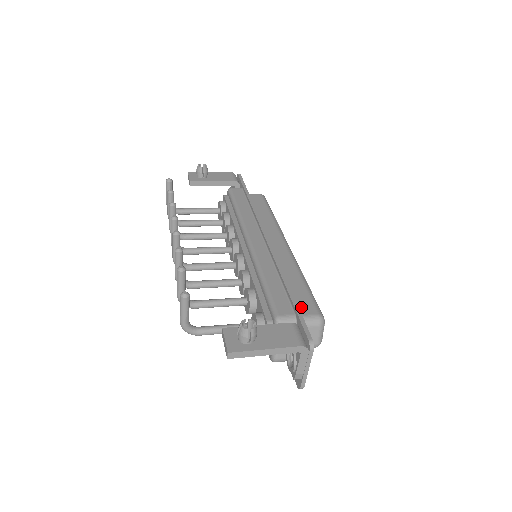
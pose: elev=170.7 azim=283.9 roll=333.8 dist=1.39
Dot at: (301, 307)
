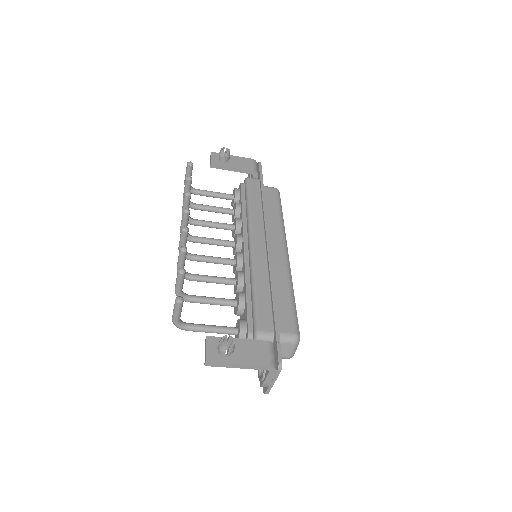
Dot at: (282, 323)
